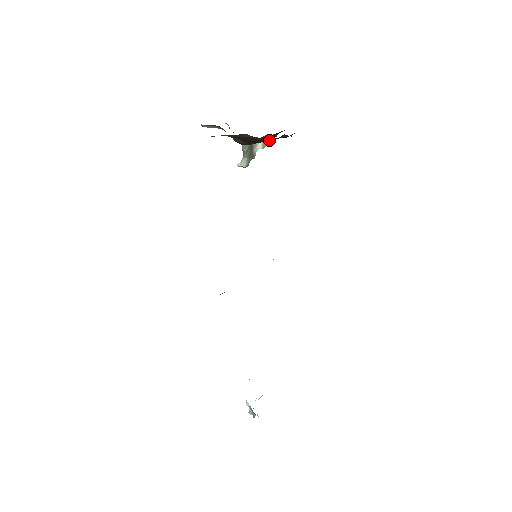
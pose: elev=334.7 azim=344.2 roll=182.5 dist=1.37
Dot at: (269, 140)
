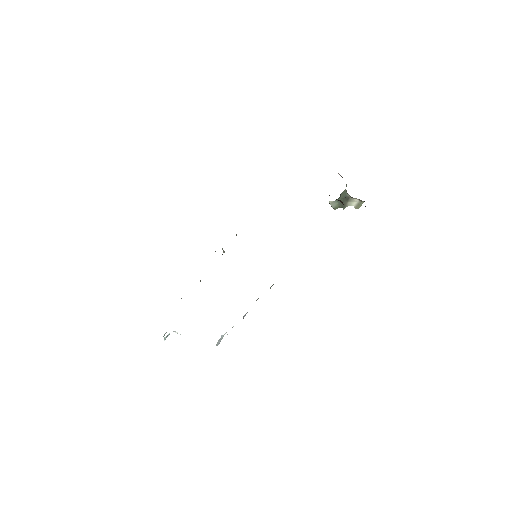
Dot at: occluded
